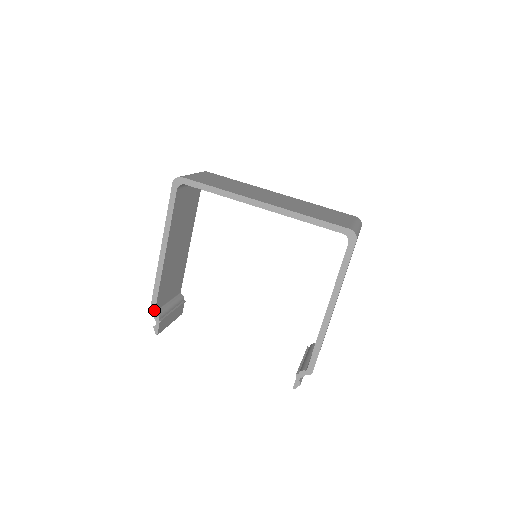
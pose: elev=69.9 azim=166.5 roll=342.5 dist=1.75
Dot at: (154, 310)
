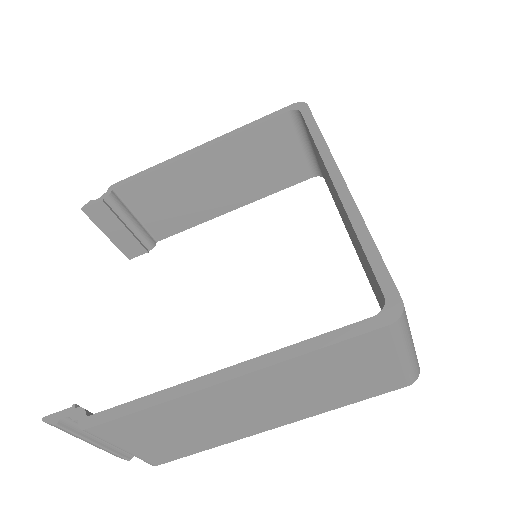
Dot at: (115, 187)
